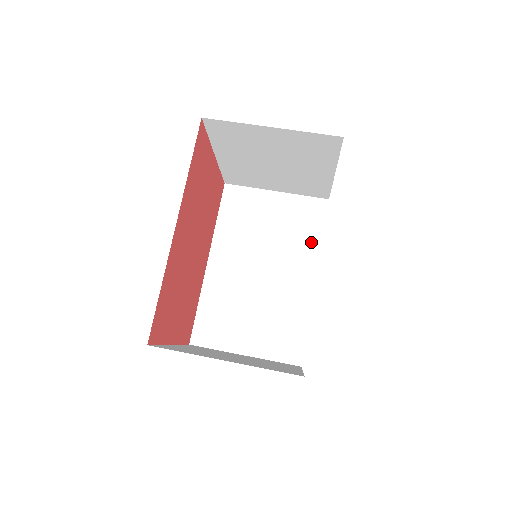
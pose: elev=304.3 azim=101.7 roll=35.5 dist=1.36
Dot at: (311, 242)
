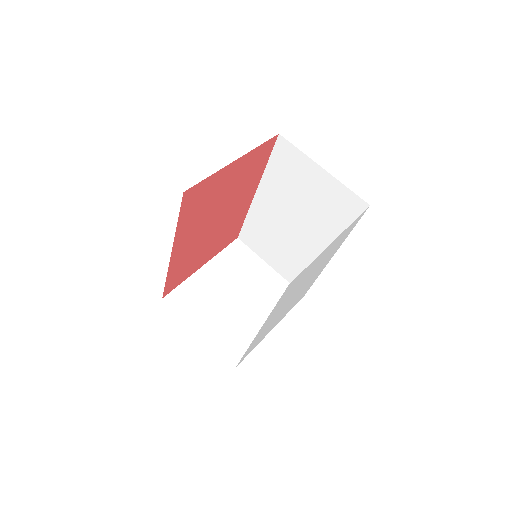
Dot at: (339, 230)
